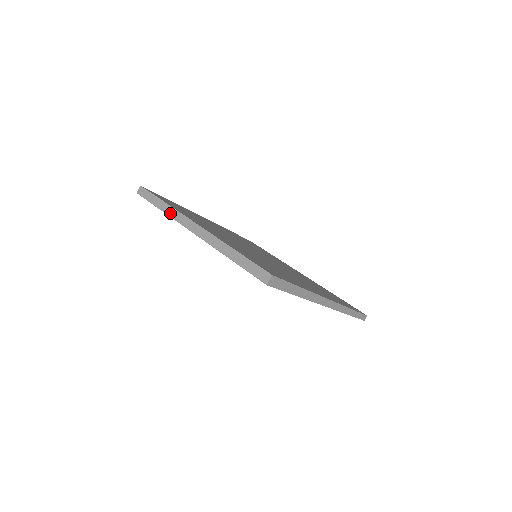
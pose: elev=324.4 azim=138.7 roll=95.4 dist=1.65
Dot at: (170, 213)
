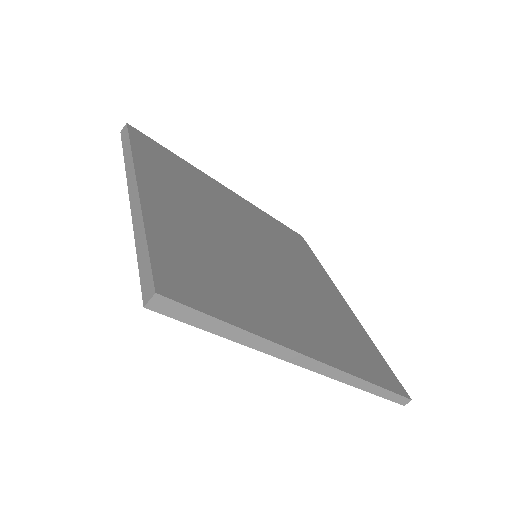
Dot at: (127, 163)
